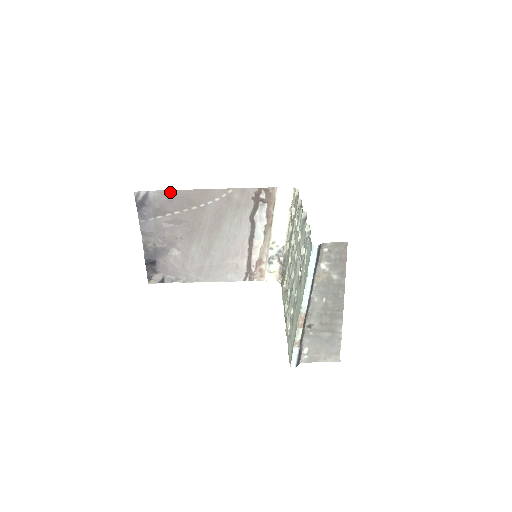
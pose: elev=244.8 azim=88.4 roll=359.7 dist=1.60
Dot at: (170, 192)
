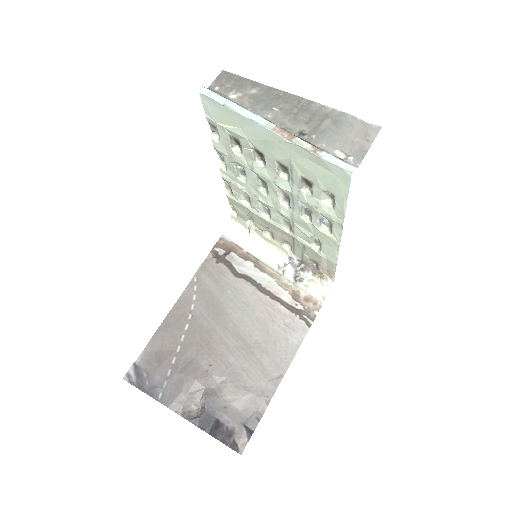
Dot at: (153, 341)
